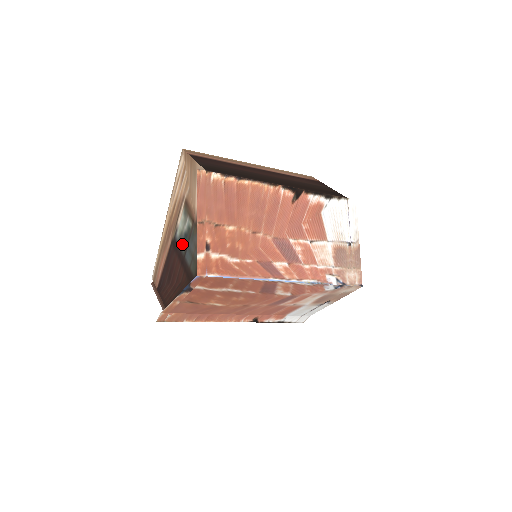
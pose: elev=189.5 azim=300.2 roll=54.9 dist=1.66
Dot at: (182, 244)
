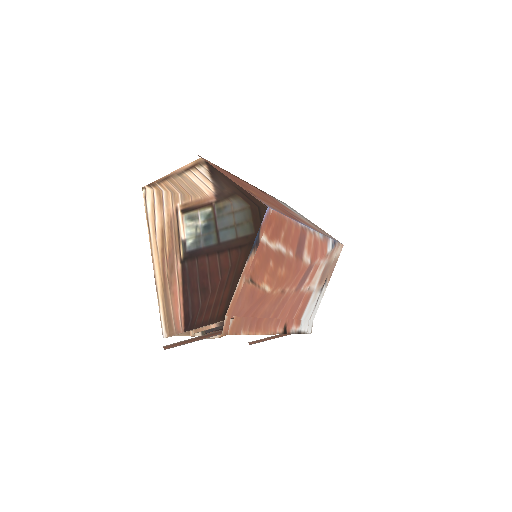
Dot at: (206, 239)
